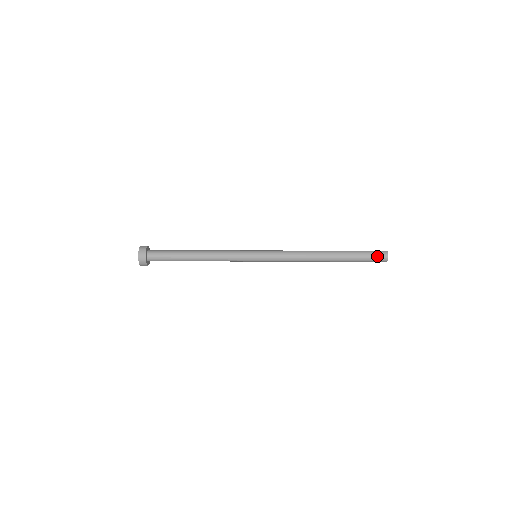
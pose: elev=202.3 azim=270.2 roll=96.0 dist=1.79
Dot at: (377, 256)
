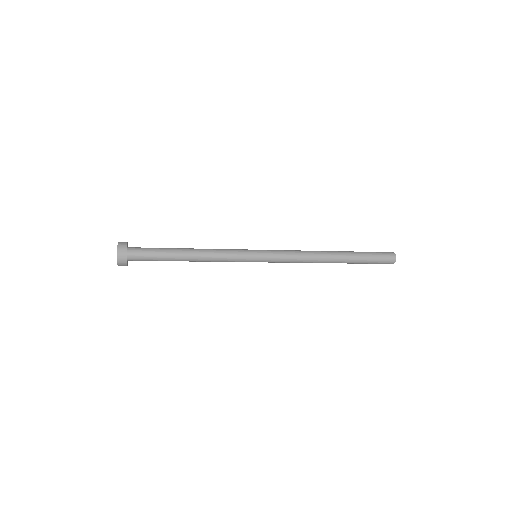
Dot at: (384, 262)
